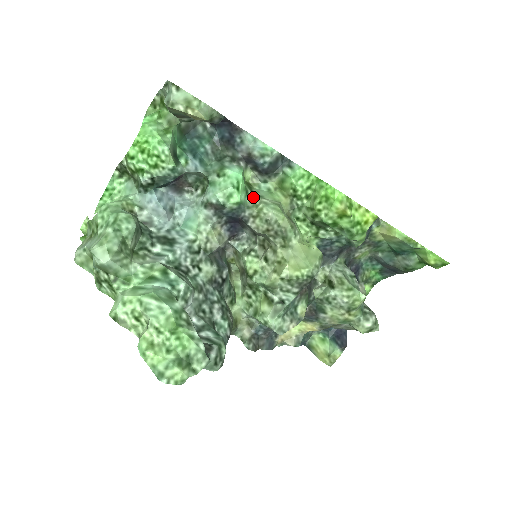
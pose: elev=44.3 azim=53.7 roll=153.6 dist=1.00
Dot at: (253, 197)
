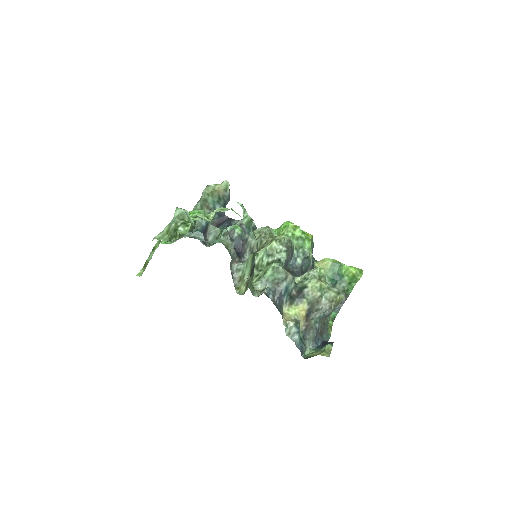
Dot at: occluded
